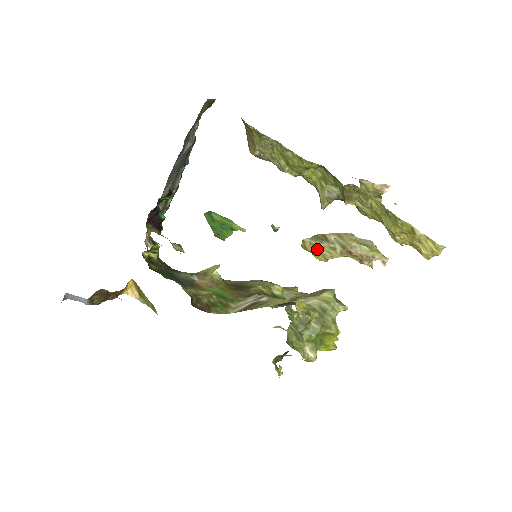
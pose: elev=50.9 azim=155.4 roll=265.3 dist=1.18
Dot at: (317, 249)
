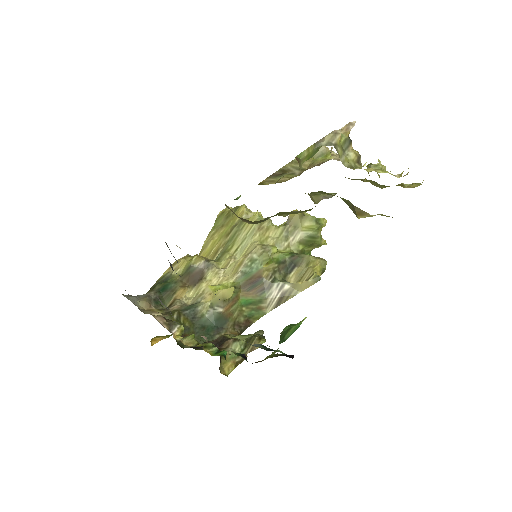
Dot at: (276, 182)
